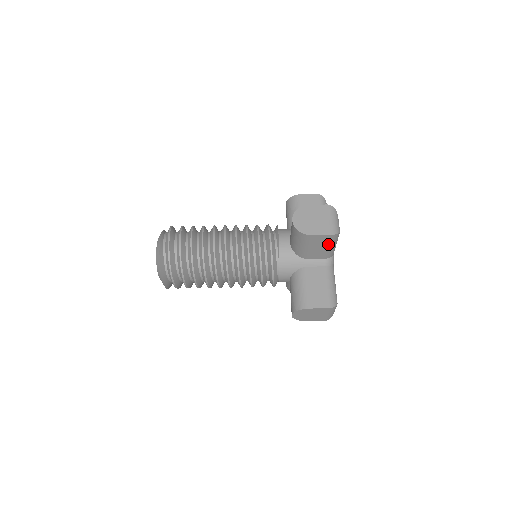
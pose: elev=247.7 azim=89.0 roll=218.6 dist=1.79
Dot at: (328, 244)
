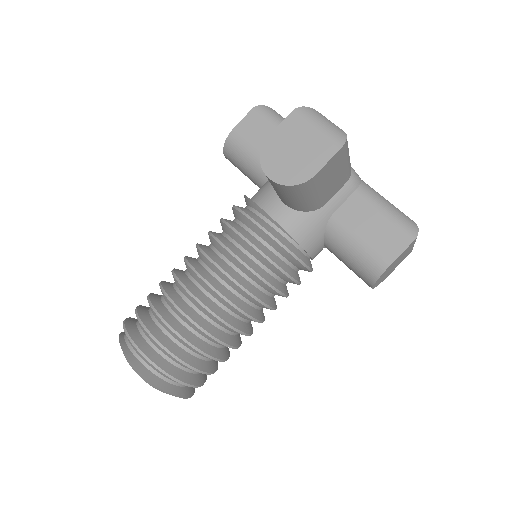
Dot at: (342, 163)
